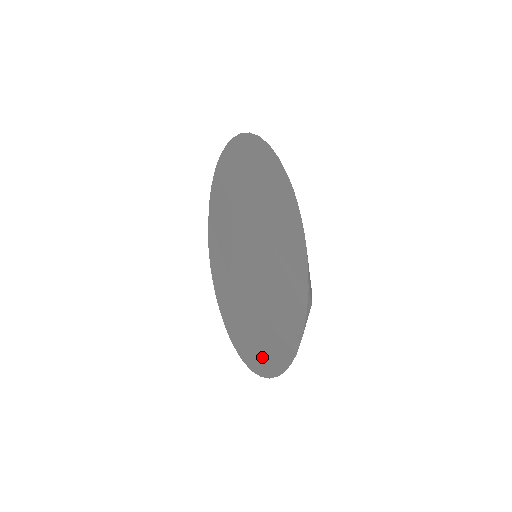
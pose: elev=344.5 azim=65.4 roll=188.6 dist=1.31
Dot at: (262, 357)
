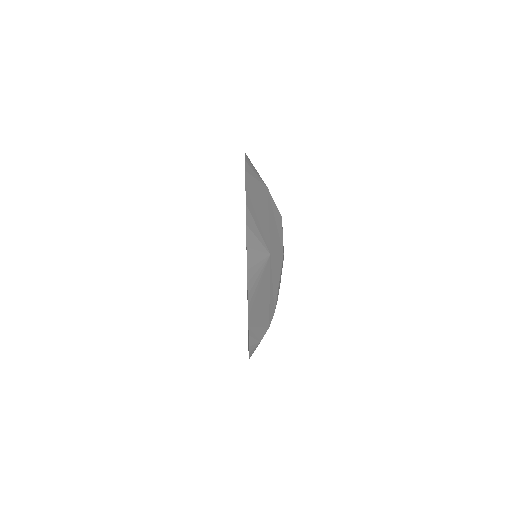
Dot at: occluded
